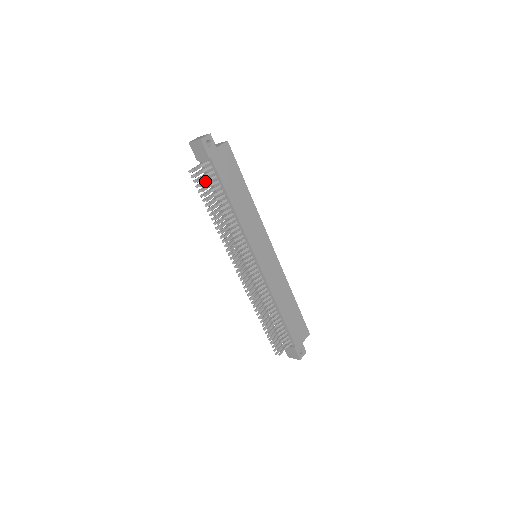
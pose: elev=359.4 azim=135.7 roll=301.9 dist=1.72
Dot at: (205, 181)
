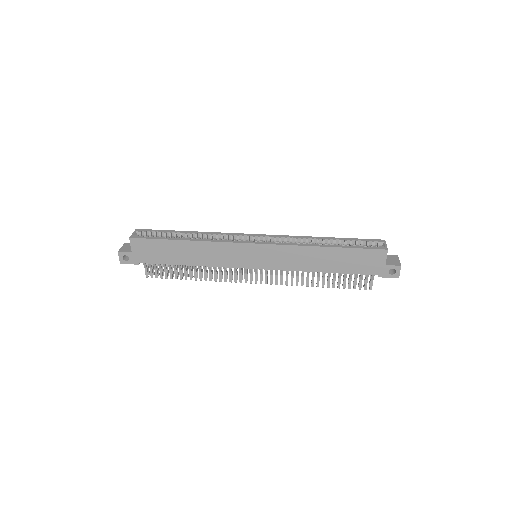
Dot at: (160, 271)
